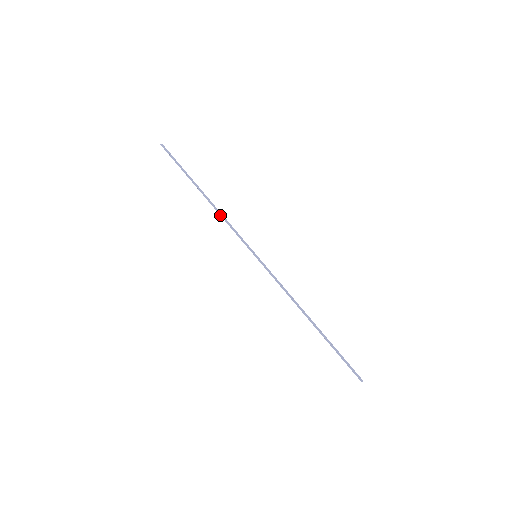
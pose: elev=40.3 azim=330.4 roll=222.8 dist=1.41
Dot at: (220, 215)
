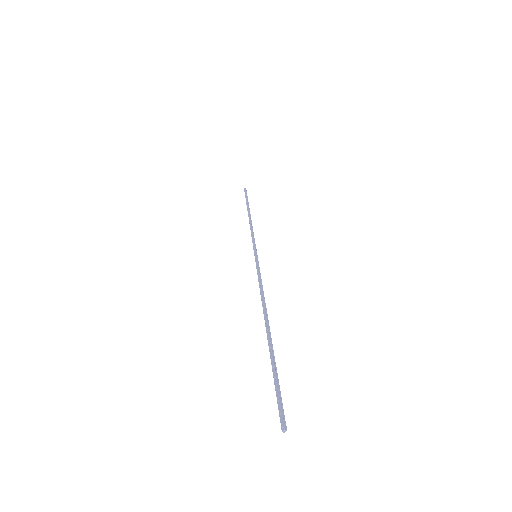
Dot at: (250, 225)
